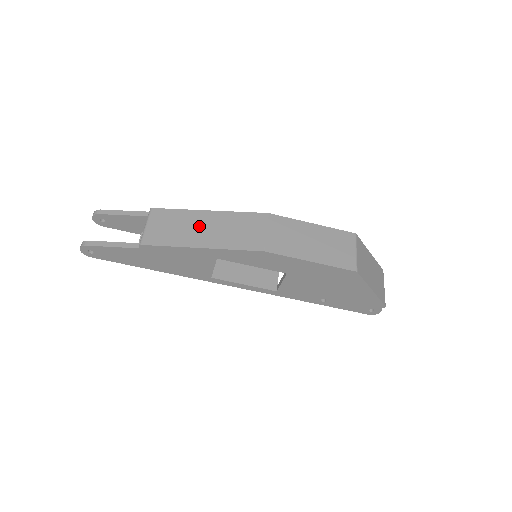
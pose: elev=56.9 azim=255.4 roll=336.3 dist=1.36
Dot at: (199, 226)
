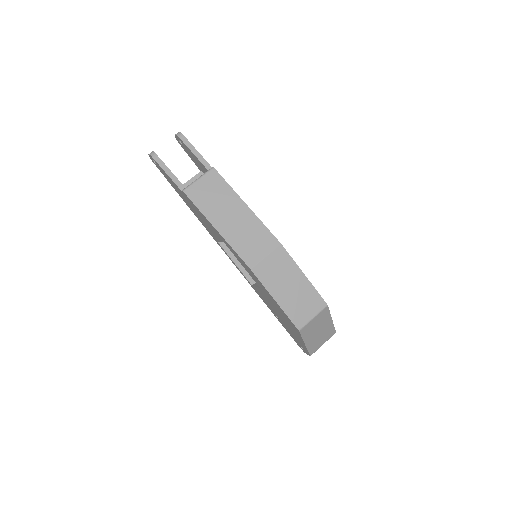
Dot at: (230, 211)
